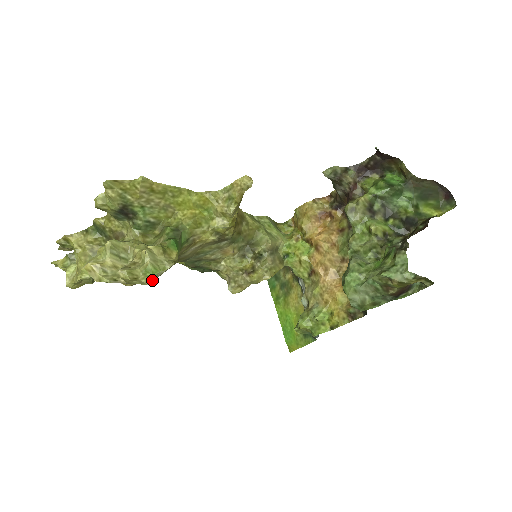
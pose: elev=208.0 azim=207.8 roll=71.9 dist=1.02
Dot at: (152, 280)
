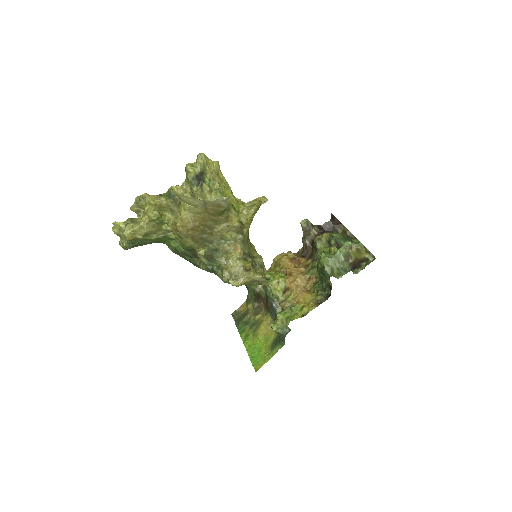
Dot at: (218, 199)
